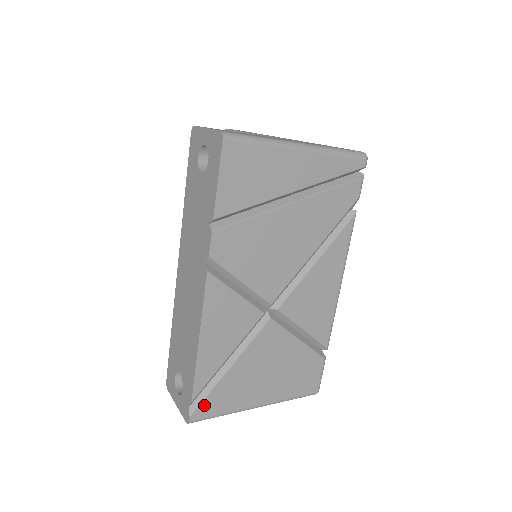
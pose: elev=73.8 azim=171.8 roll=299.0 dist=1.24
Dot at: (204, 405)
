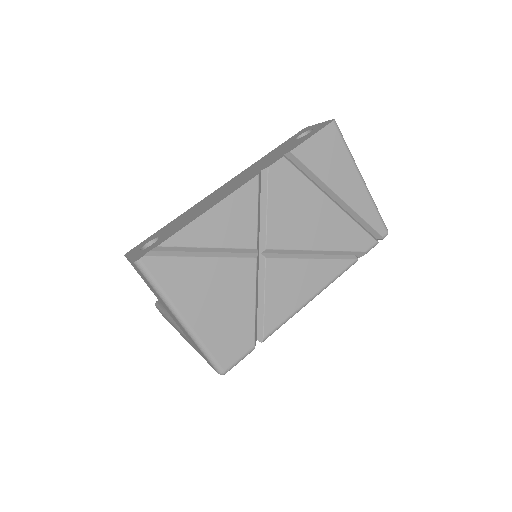
Dot at: (160, 261)
